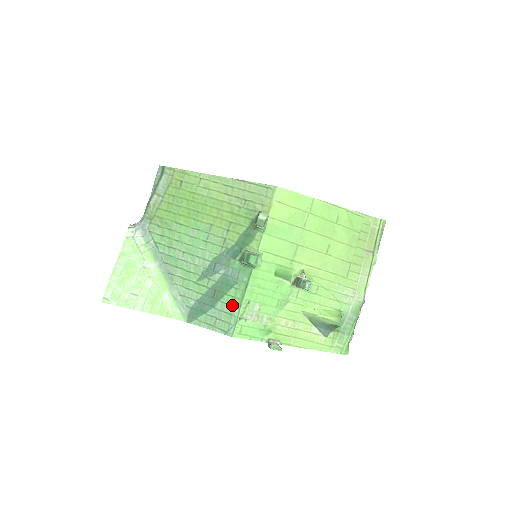
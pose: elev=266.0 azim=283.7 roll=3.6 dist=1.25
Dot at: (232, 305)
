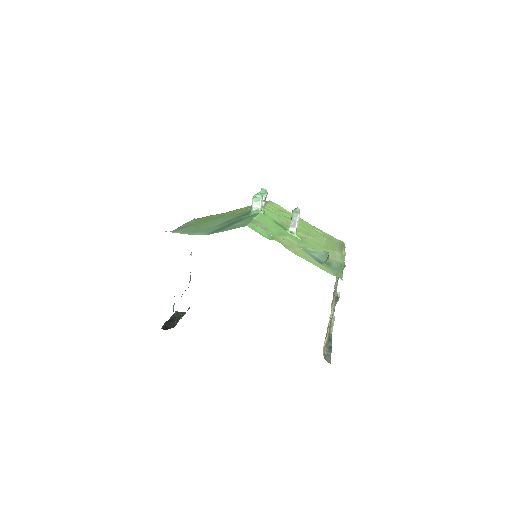
Dot at: (245, 221)
